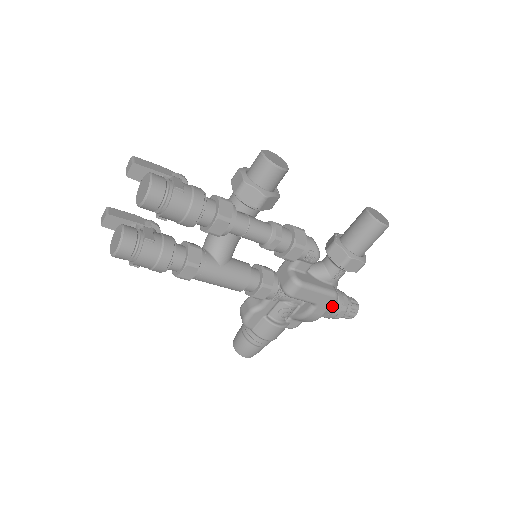
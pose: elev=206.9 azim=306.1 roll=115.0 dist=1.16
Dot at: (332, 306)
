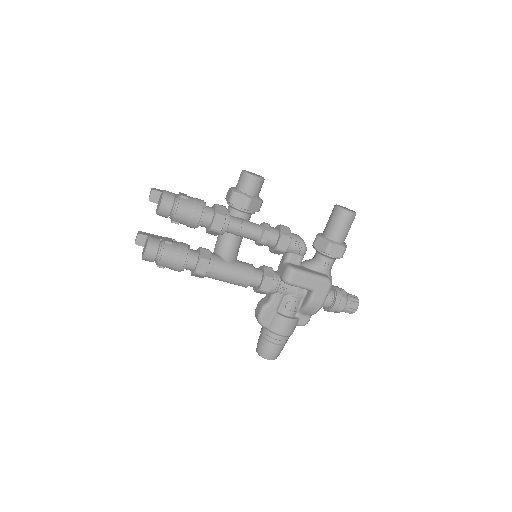
Dot at: (332, 298)
